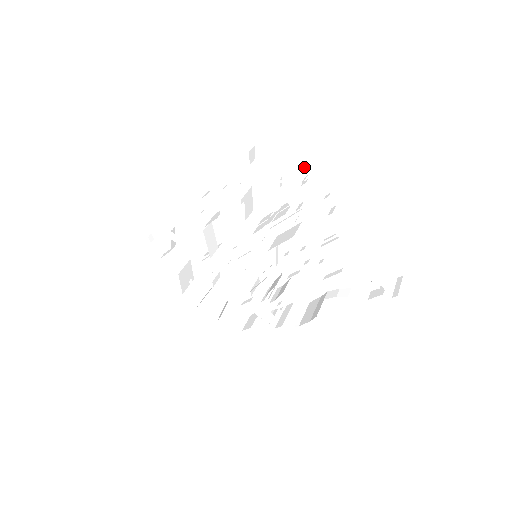
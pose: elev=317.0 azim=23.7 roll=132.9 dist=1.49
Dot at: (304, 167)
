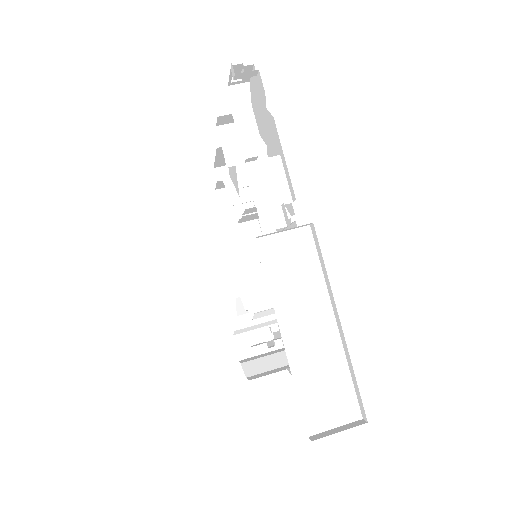
Dot at: (277, 138)
